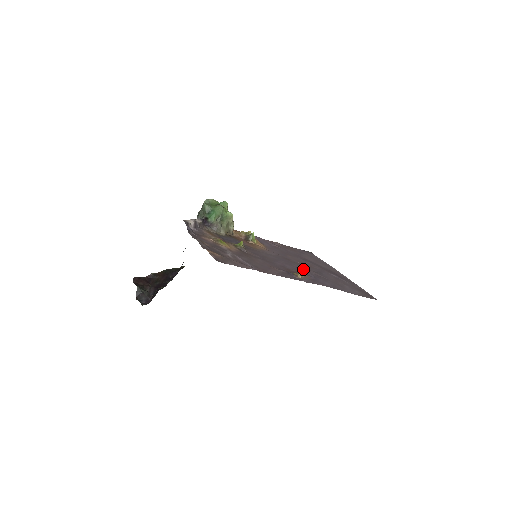
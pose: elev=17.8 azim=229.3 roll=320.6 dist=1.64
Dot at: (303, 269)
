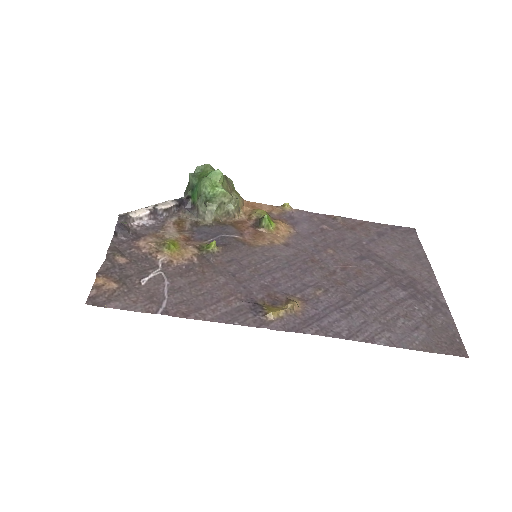
Dot at: (317, 288)
